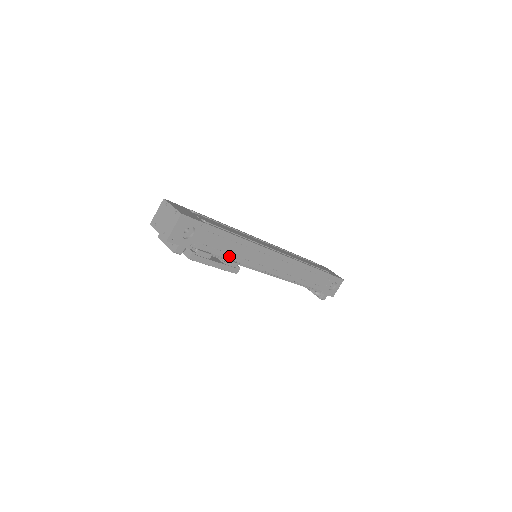
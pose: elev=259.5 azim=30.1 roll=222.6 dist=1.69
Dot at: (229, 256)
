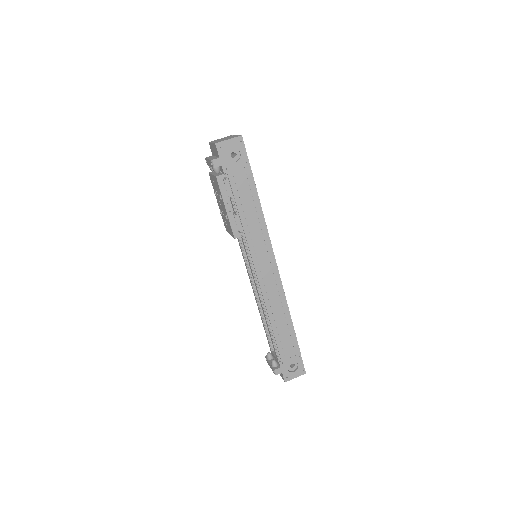
Dot at: (242, 215)
